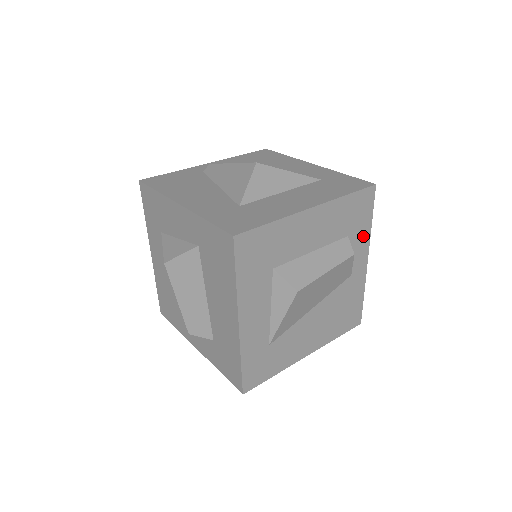
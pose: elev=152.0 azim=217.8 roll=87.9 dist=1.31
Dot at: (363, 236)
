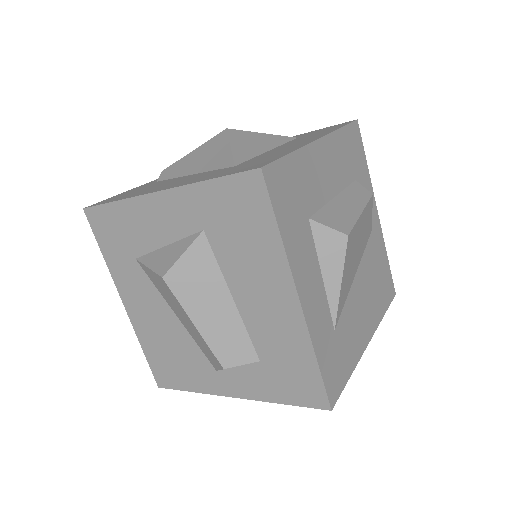
Dot at: (366, 182)
